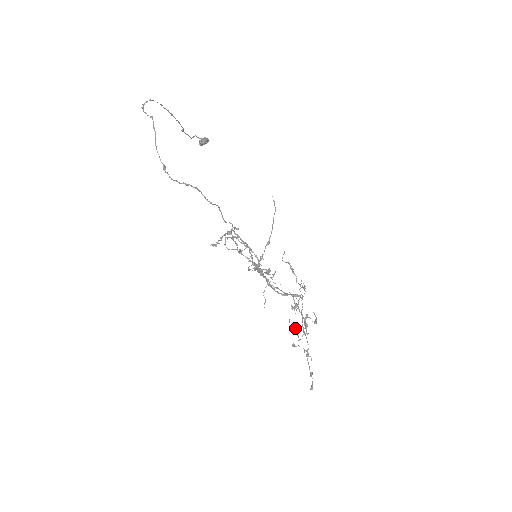
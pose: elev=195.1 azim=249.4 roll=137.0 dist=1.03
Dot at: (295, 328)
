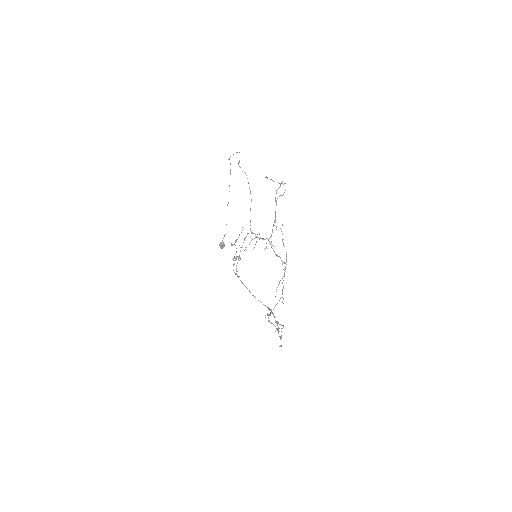
Dot at: (271, 311)
